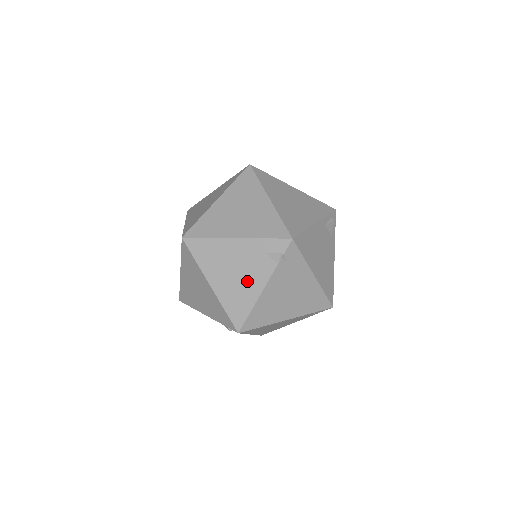
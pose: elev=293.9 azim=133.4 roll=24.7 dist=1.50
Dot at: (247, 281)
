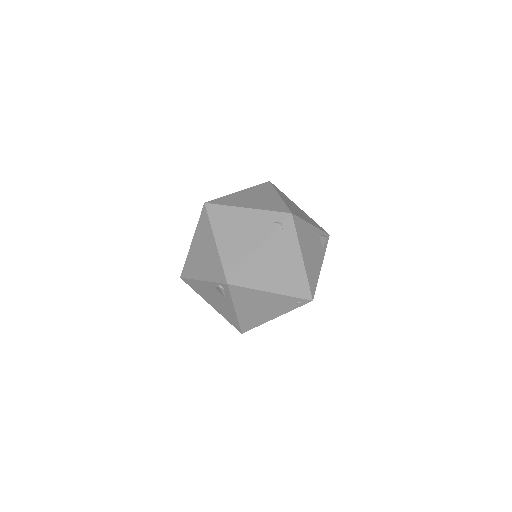
Dot at: (247, 241)
